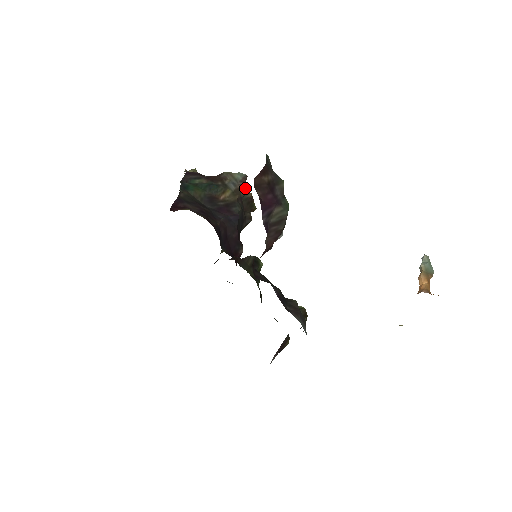
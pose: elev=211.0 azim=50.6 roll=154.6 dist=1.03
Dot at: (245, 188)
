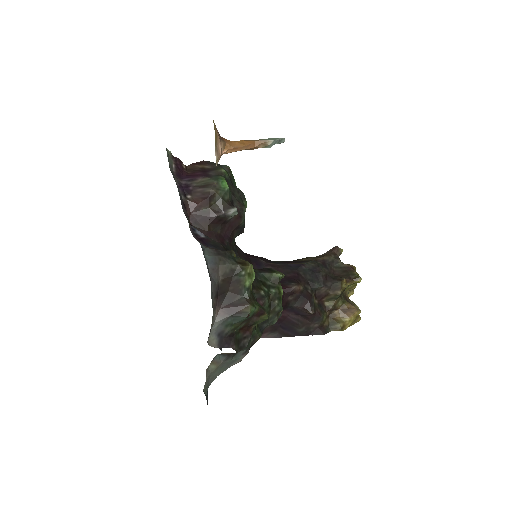
Dot at: (337, 258)
